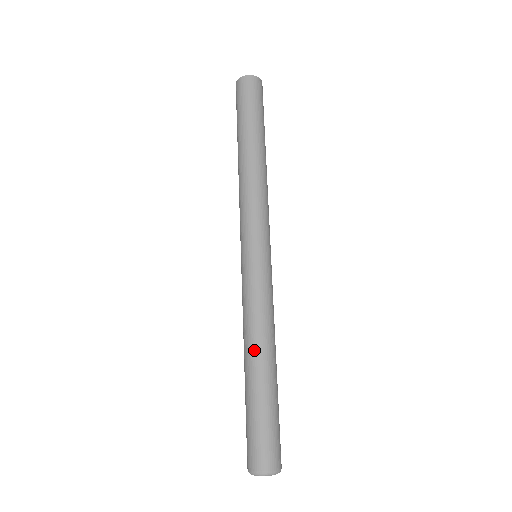
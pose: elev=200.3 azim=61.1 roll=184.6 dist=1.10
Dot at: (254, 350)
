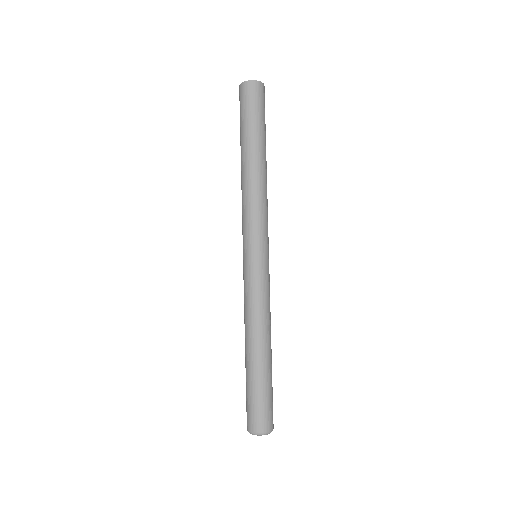
Dot at: (251, 339)
